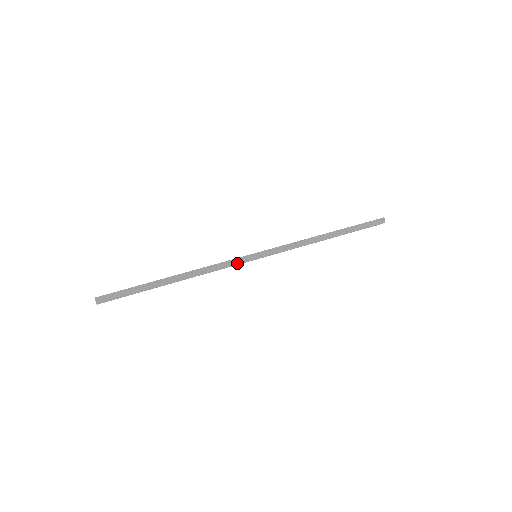
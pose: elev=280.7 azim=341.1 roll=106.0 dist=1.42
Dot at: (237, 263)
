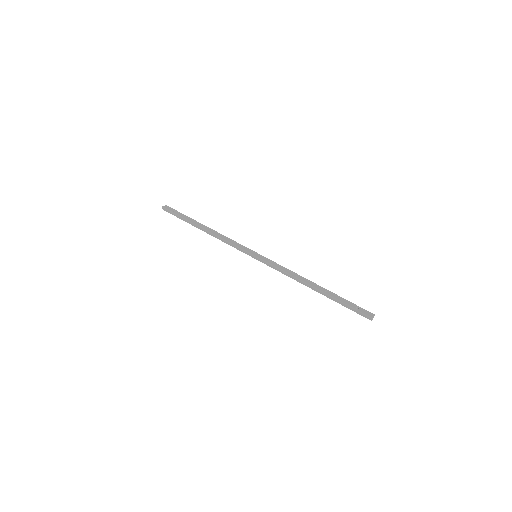
Dot at: (241, 250)
